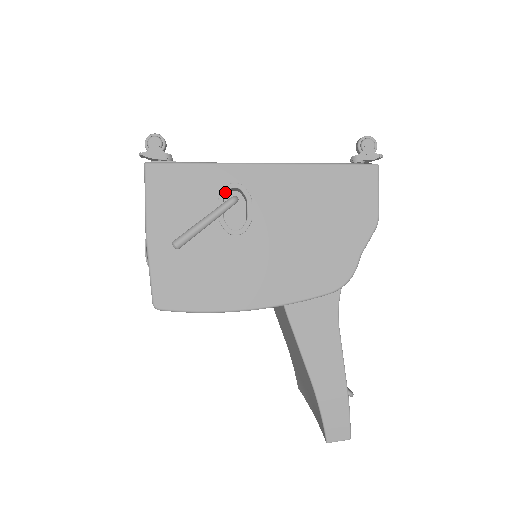
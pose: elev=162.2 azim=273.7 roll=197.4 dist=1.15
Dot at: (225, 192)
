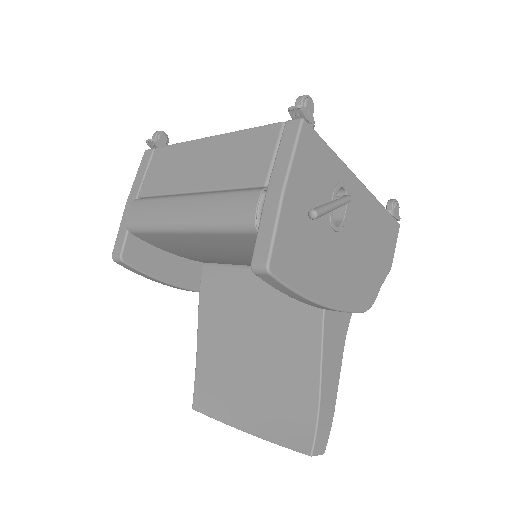
Dot at: (339, 187)
